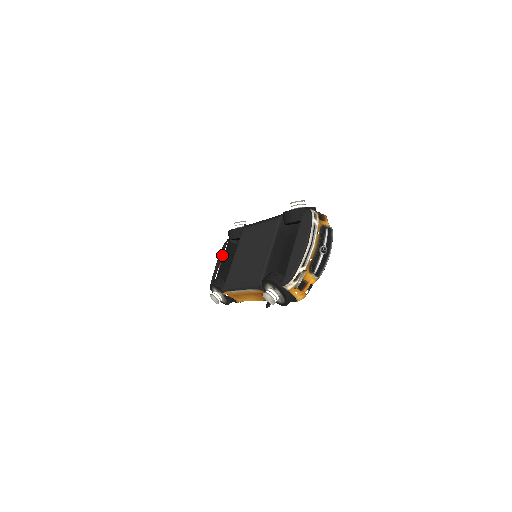
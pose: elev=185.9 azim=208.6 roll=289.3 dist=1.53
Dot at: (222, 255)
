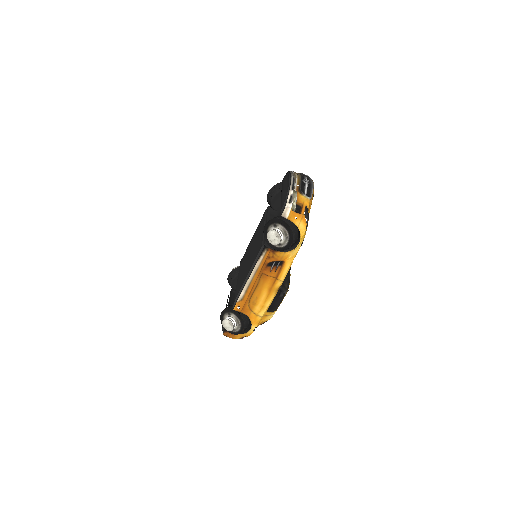
Dot at: occluded
